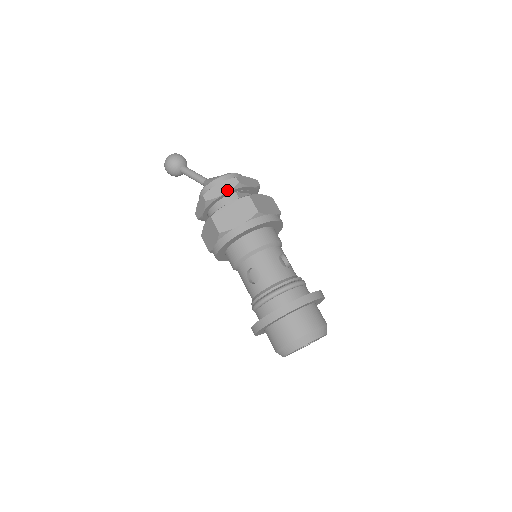
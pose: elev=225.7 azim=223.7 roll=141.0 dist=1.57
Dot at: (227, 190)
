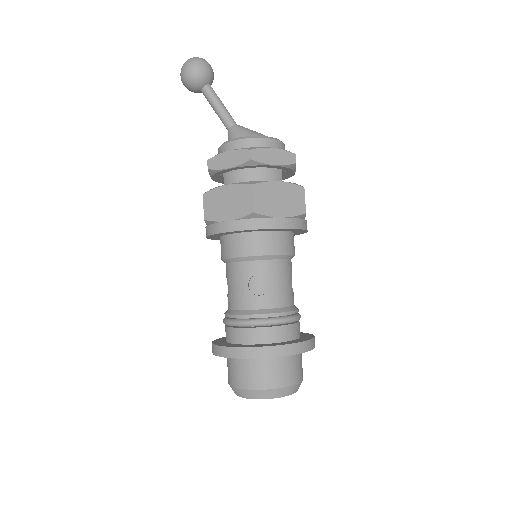
Dot at: (280, 163)
